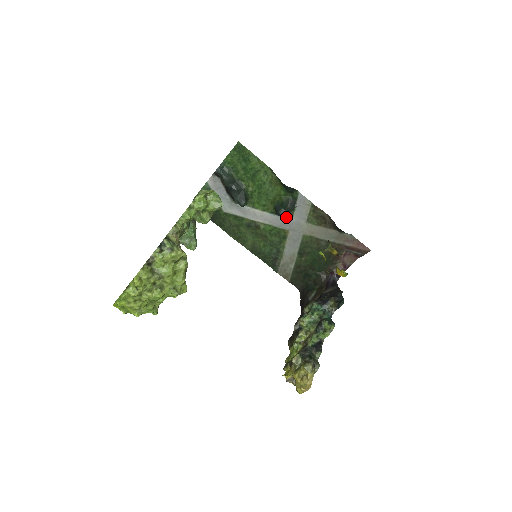
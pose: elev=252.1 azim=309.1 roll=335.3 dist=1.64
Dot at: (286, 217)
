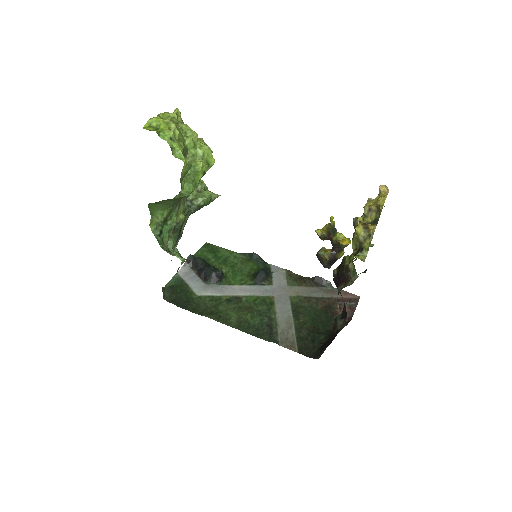
Dot at: (266, 285)
